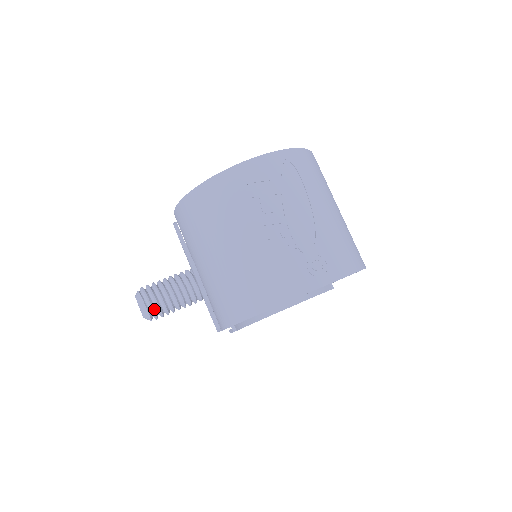
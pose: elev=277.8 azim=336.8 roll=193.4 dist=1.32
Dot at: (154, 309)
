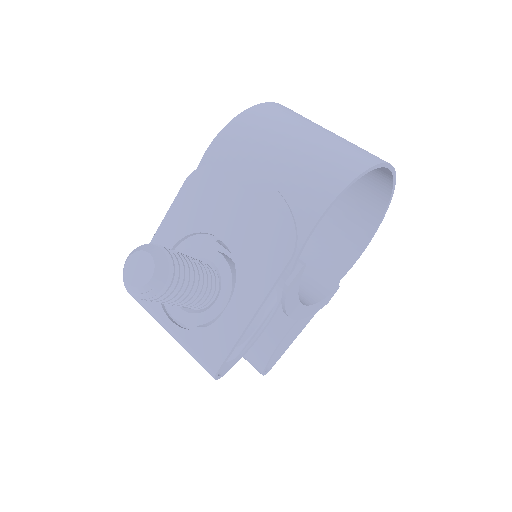
Dot at: (172, 262)
